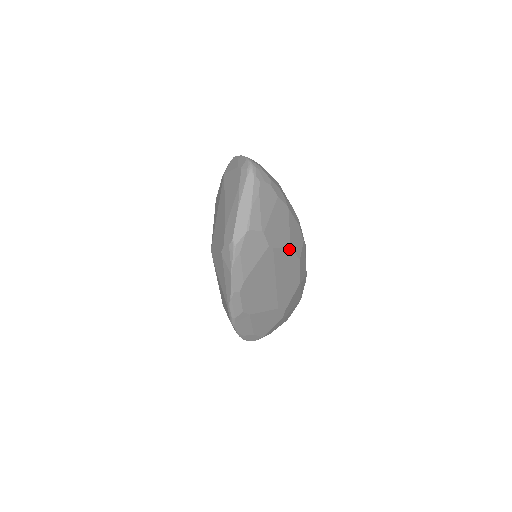
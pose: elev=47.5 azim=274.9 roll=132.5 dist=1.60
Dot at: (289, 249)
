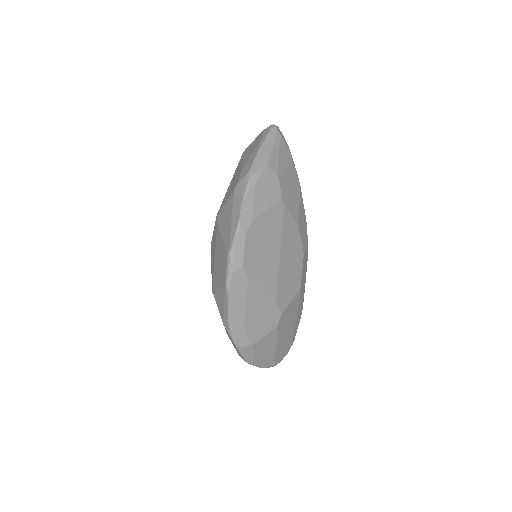
Dot at: (297, 226)
